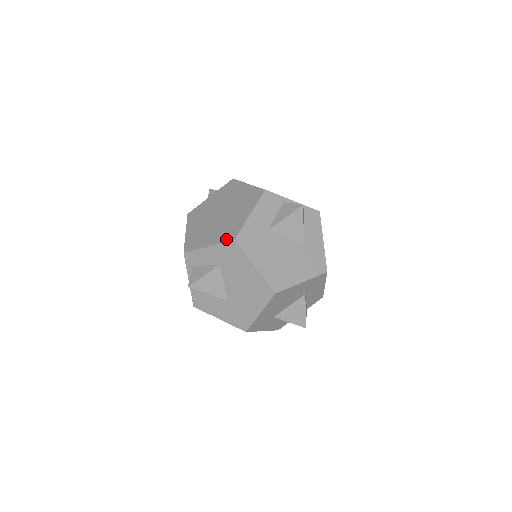
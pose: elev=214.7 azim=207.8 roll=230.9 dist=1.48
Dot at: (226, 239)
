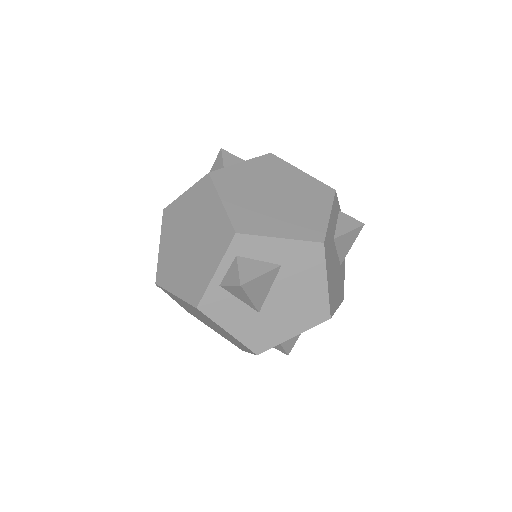
Dot at: (310, 237)
